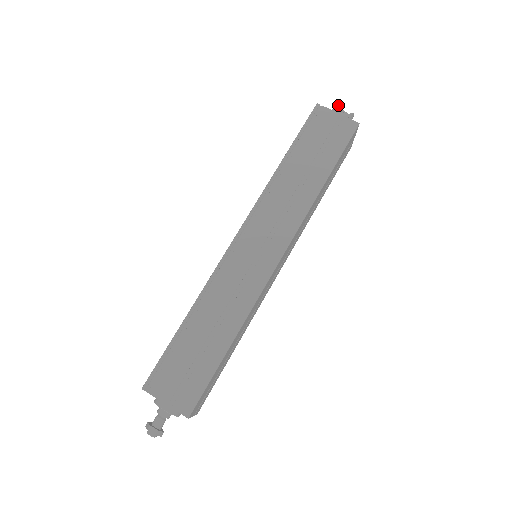
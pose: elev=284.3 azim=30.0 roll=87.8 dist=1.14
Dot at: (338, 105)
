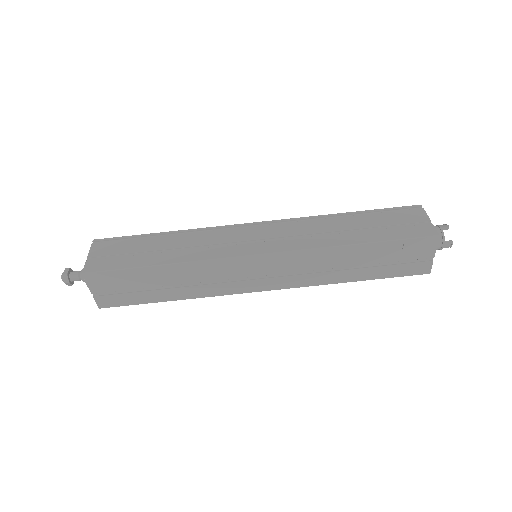
Dot at: (443, 224)
